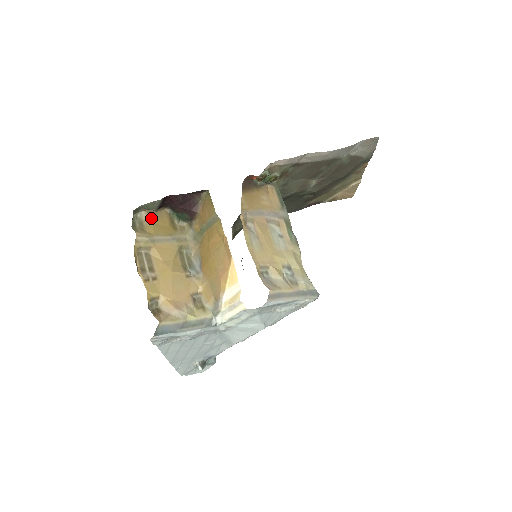
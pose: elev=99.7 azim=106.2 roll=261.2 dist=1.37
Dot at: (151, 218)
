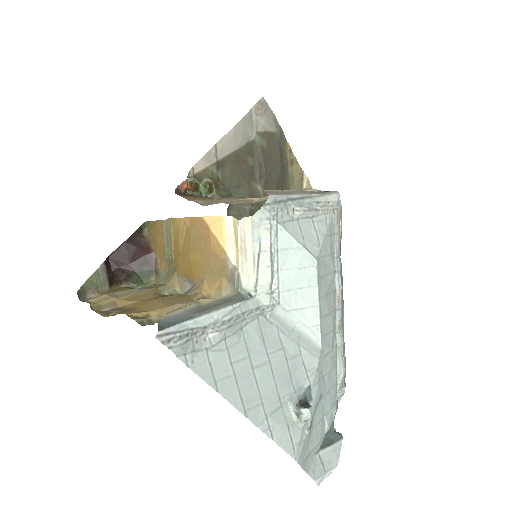
Dot at: (105, 293)
